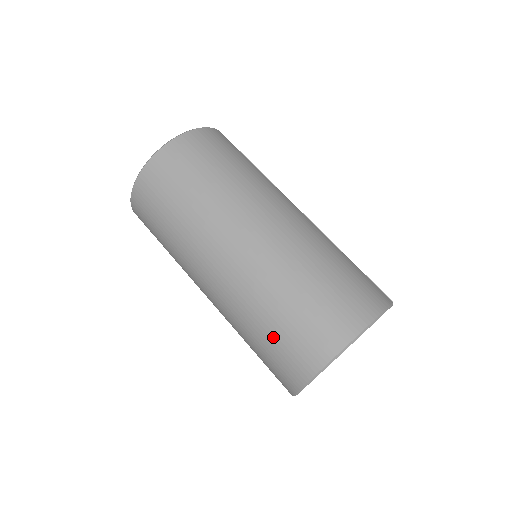
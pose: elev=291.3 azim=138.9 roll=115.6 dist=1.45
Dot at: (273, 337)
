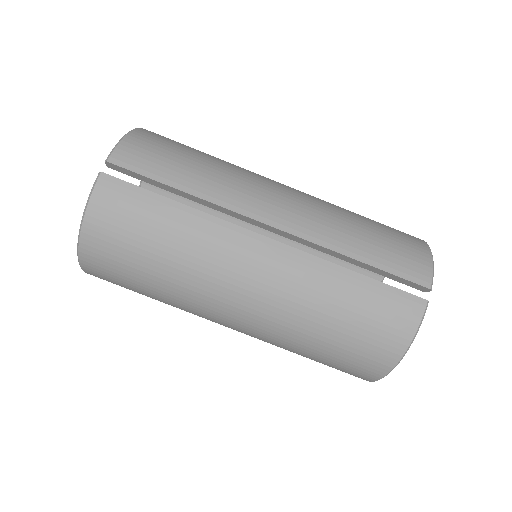
Dot at: occluded
